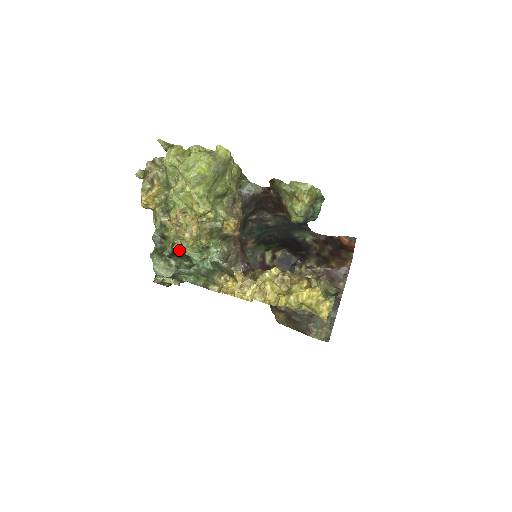
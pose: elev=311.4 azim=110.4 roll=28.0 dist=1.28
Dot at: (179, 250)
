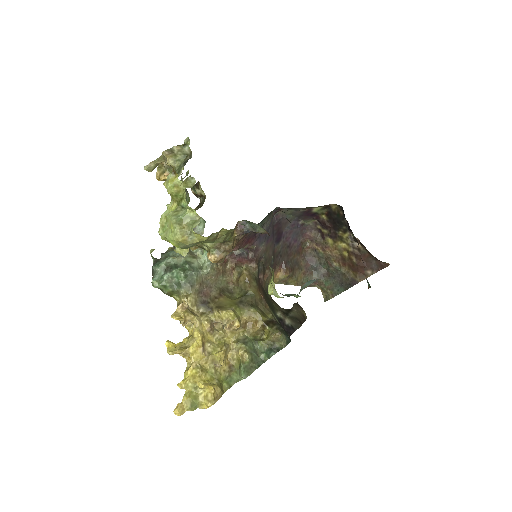
Dot at: occluded
